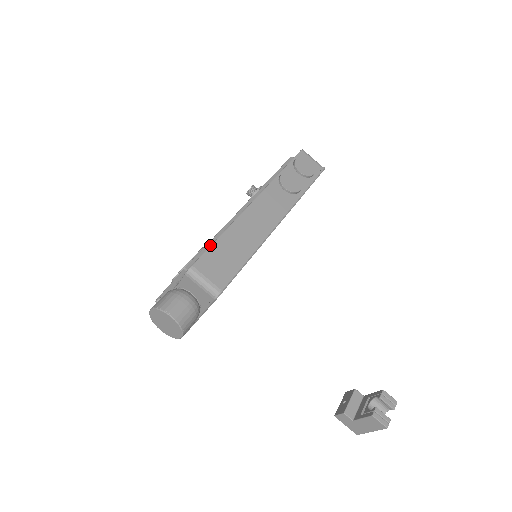
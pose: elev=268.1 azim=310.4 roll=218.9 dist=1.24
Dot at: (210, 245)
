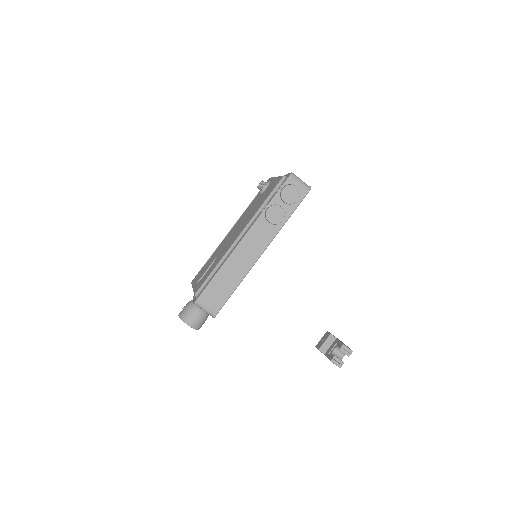
Dot at: (211, 276)
